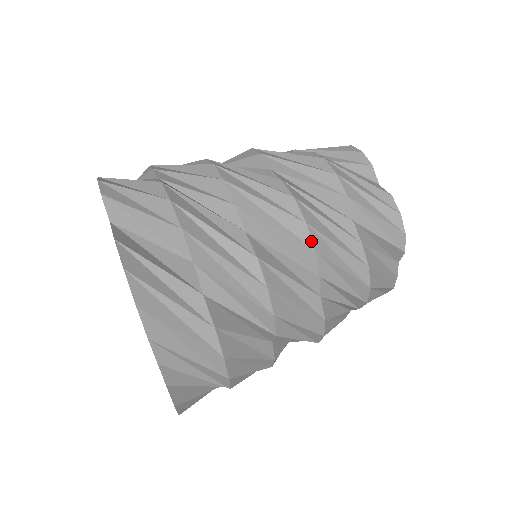
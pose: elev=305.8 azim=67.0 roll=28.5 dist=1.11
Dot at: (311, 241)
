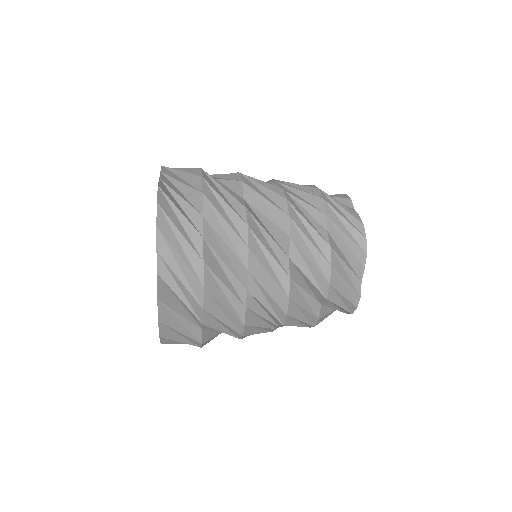
Dot at: occluded
